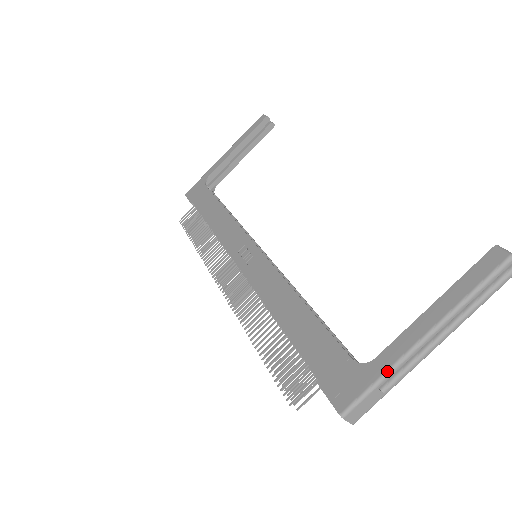
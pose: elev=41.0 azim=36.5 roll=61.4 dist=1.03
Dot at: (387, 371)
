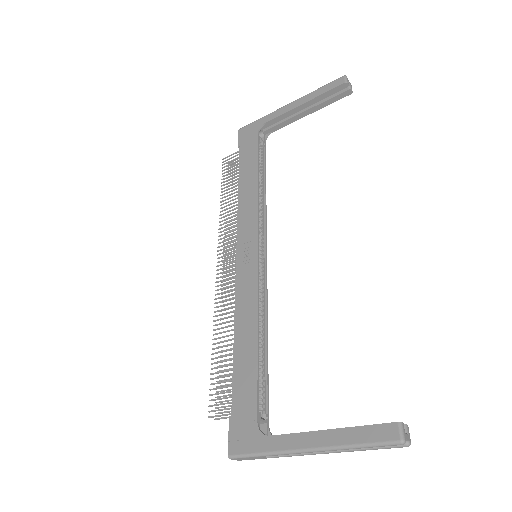
Dot at: (270, 453)
